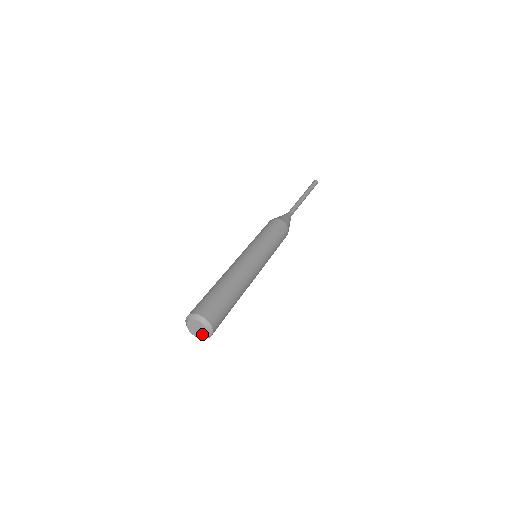
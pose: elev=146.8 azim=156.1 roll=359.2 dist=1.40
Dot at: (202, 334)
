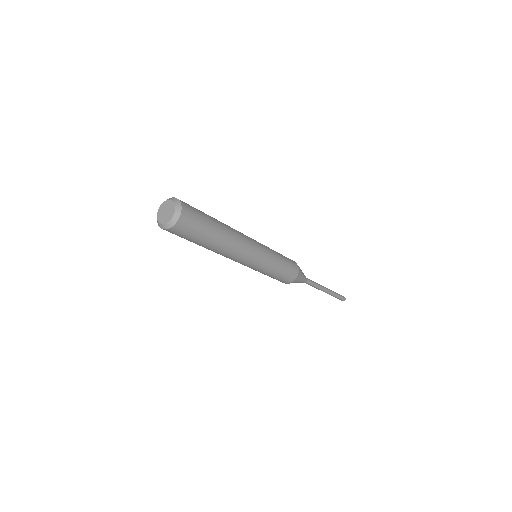
Dot at: (166, 219)
